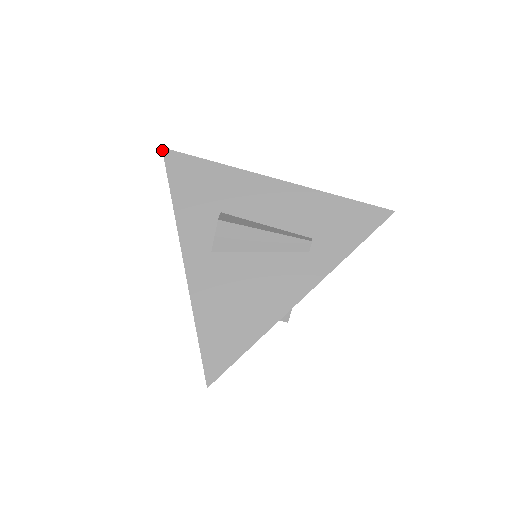
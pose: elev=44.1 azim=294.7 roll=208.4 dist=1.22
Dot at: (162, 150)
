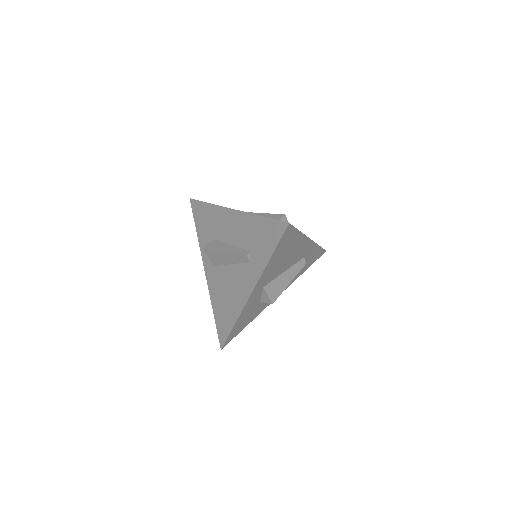
Dot at: (190, 200)
